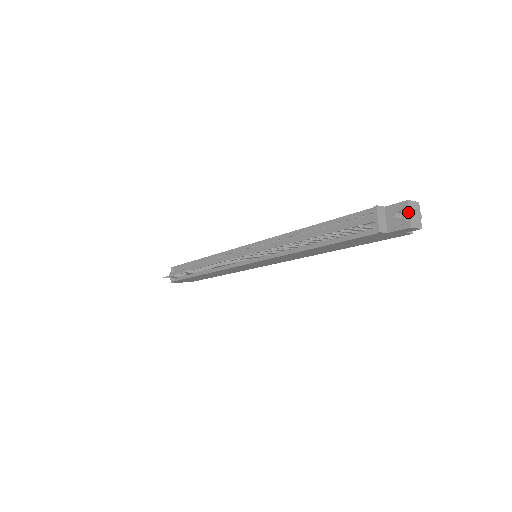
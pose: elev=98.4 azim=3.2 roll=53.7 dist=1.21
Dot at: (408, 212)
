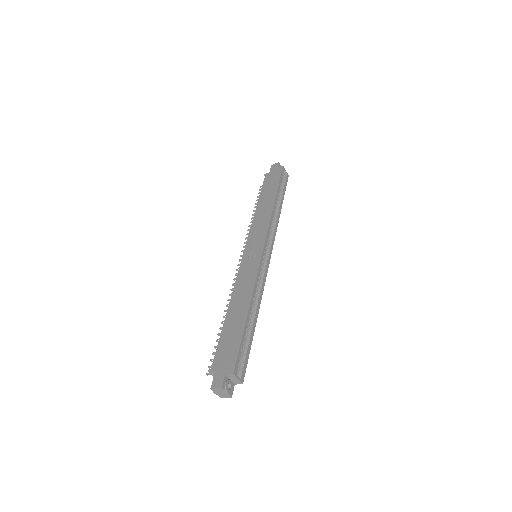
Dot at: (214, 393)
